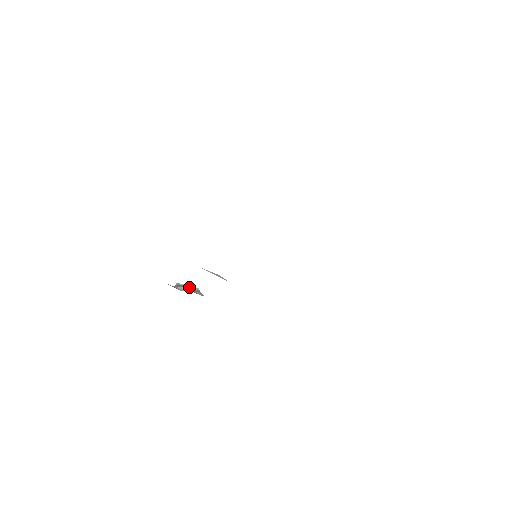
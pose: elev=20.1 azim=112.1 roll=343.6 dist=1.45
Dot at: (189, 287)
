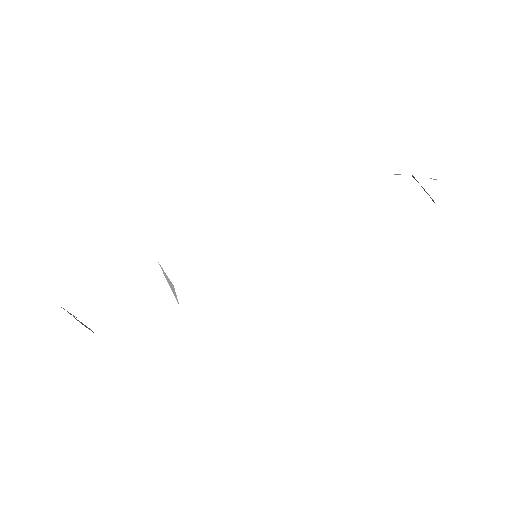
Dot at: occluded
